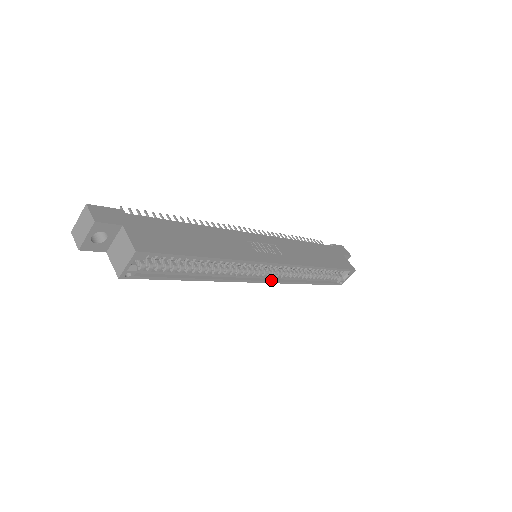
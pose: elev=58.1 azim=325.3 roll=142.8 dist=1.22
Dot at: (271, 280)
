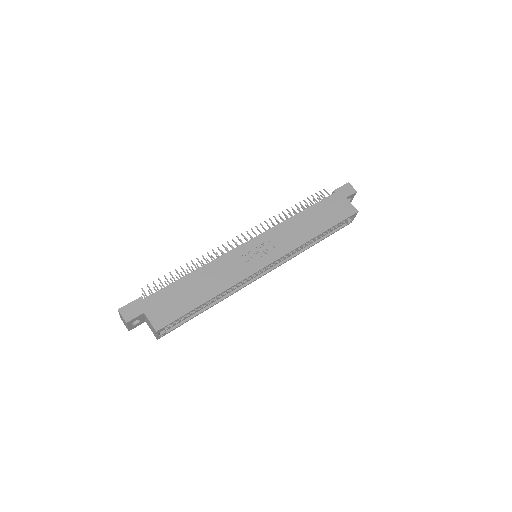
Dot at: (275, 267)
